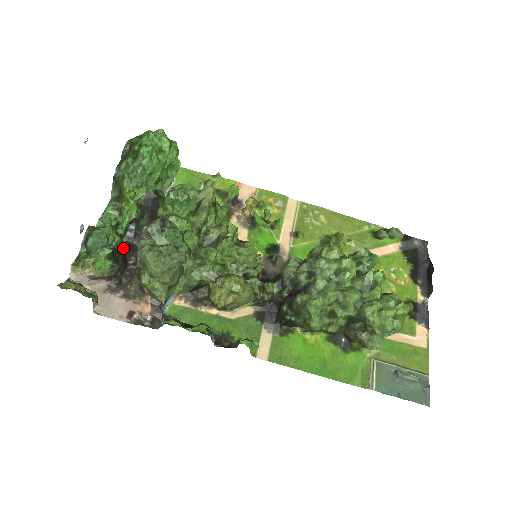
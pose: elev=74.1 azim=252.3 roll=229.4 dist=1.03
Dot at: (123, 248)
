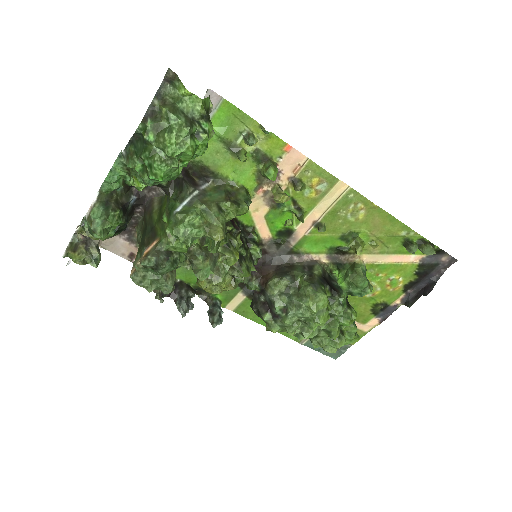
Dot at: (130, 206)
